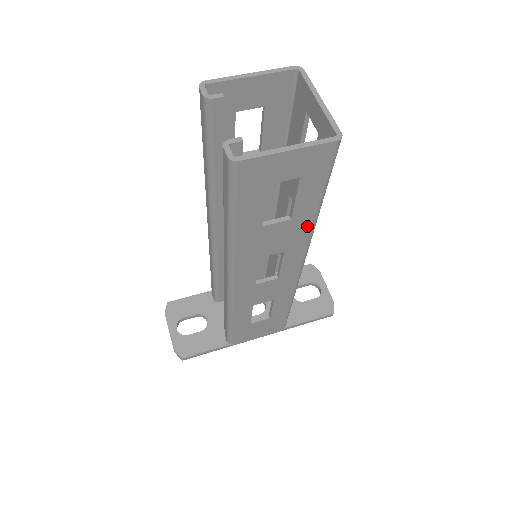
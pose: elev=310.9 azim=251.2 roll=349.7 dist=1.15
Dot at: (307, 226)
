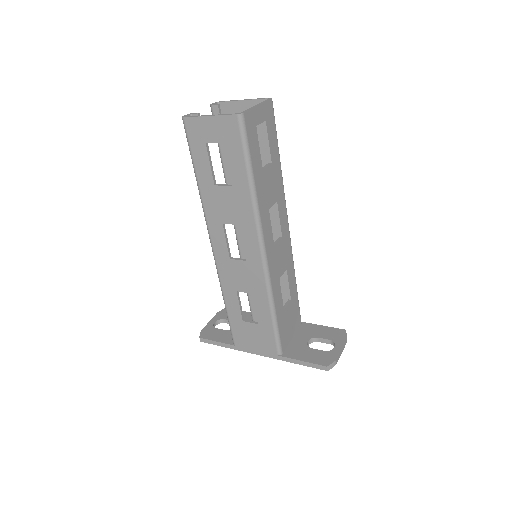
Dot at: (247, 200)
